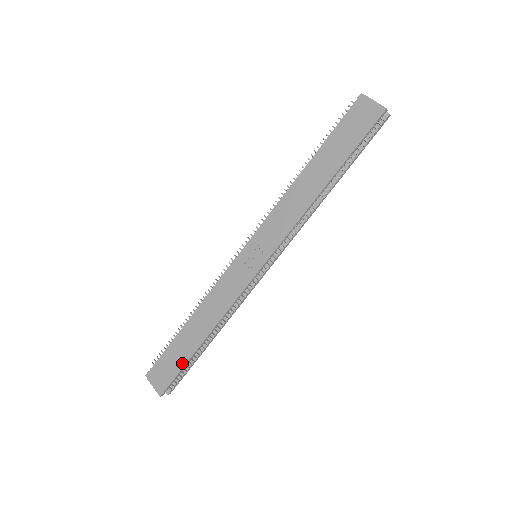
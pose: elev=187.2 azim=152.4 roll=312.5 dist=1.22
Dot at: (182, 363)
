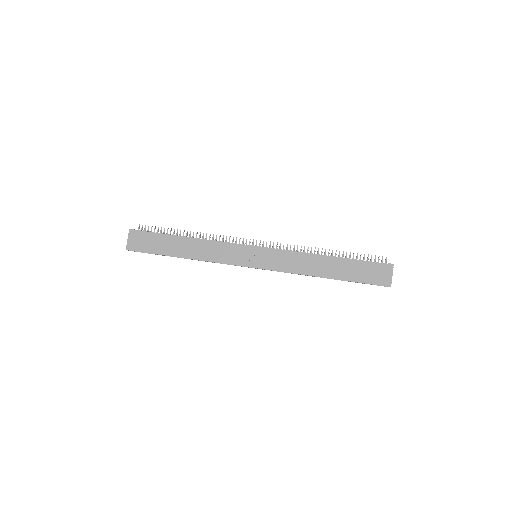
Dot at: (158, 251)
